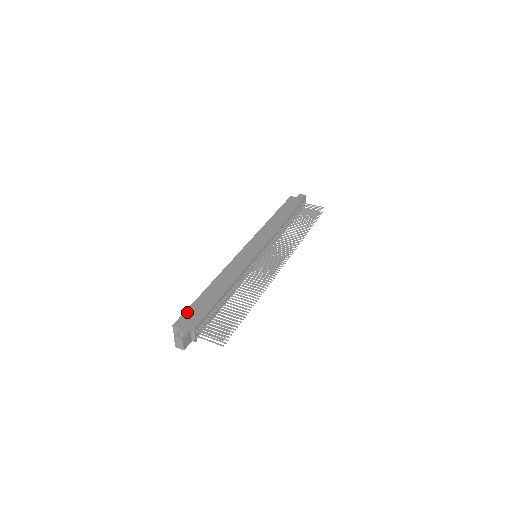
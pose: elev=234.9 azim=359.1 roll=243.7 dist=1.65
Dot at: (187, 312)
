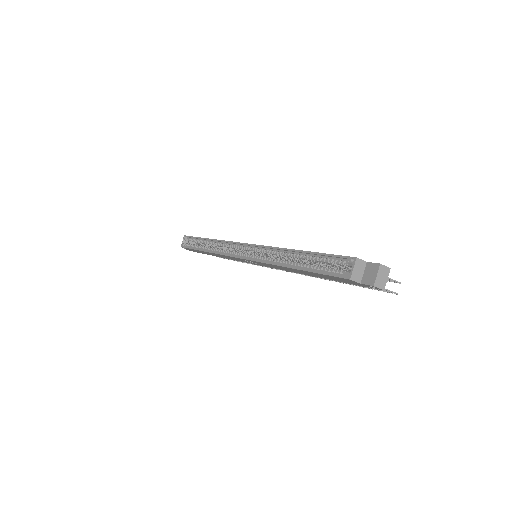
Dot at: (337, 255)
